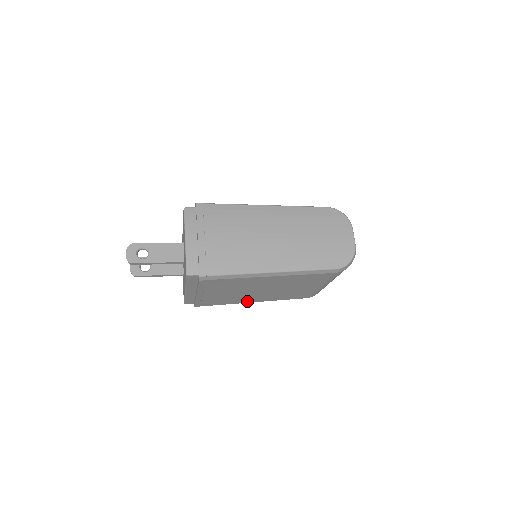
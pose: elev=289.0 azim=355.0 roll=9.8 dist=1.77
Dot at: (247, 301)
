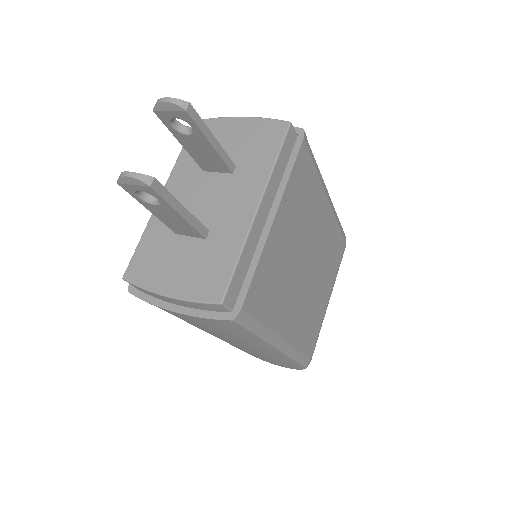
Dot at: (282, 326)
